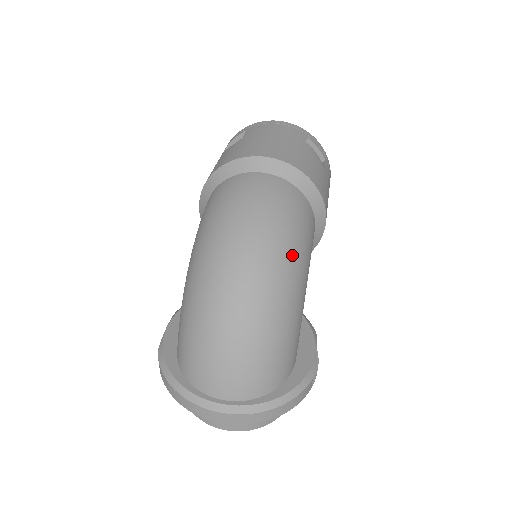
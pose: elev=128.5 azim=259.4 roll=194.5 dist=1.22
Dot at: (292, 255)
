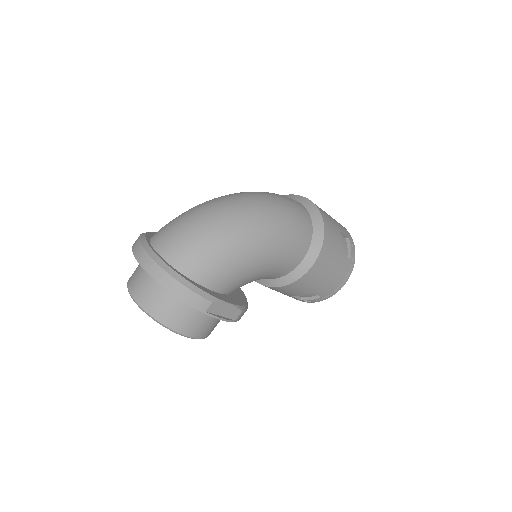
Dot at: (272, 225)
